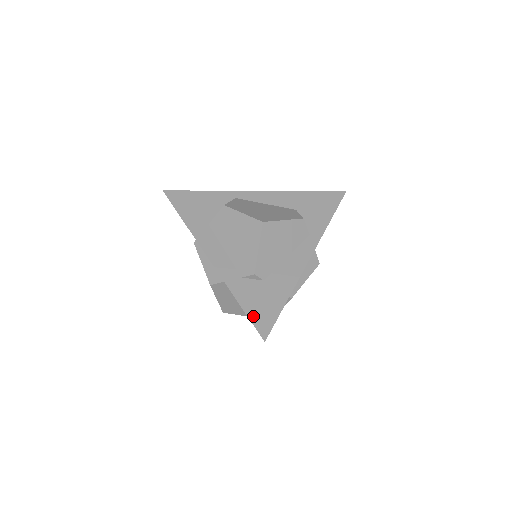
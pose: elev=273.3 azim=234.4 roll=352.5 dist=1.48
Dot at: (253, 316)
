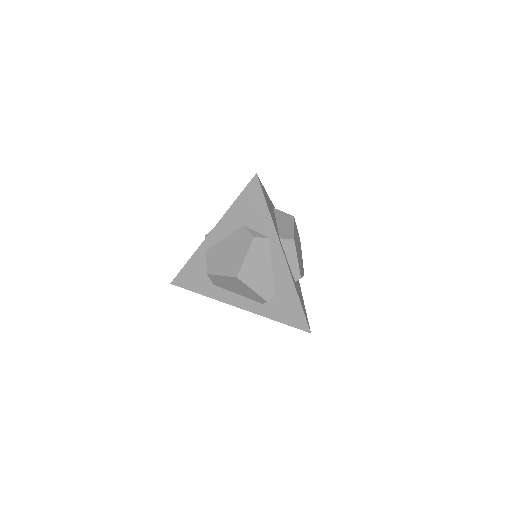
Dot at: (291, 323)
